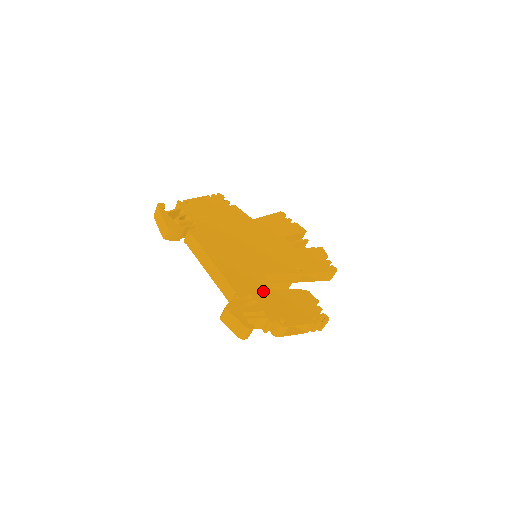
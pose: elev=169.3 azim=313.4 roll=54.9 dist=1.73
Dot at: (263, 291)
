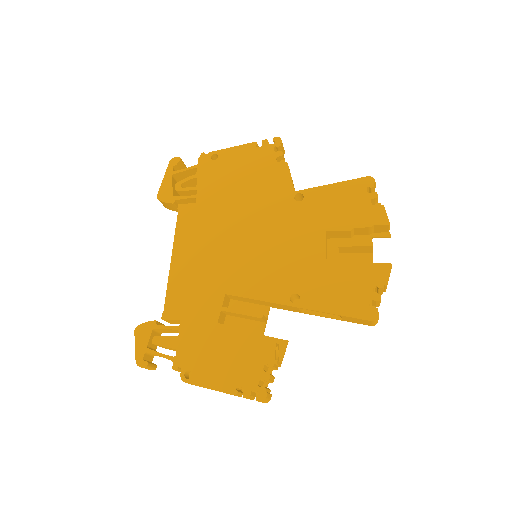
Dot at: (201, 320)
